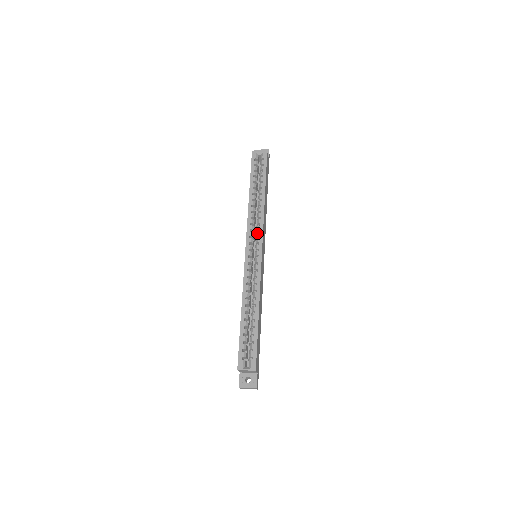
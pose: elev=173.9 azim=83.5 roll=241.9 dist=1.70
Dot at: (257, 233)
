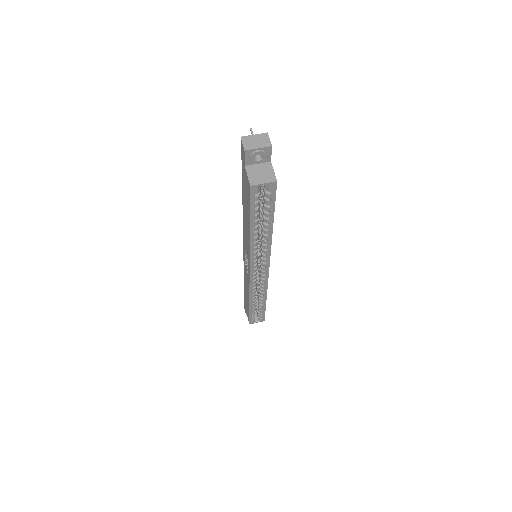
Dot at: (263, 260)
